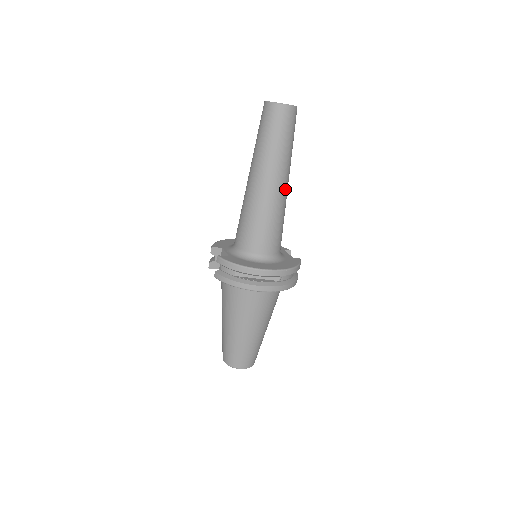
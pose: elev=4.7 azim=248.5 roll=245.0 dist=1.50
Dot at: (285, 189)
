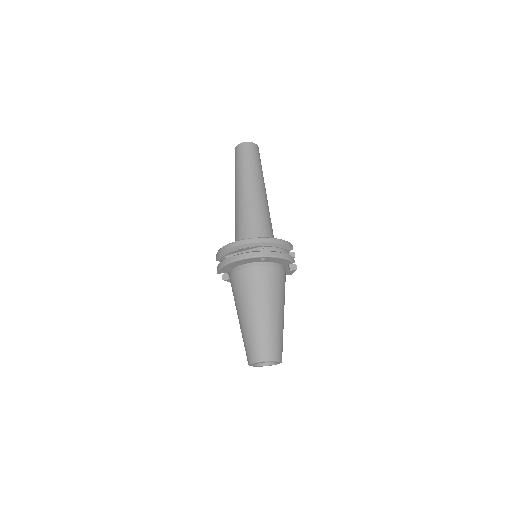
Dot at: (258, 193)
